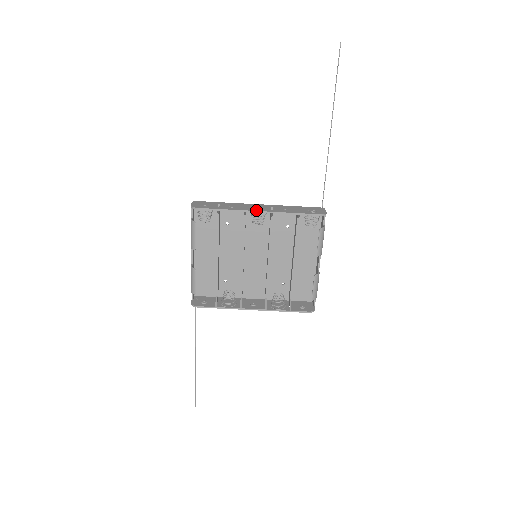
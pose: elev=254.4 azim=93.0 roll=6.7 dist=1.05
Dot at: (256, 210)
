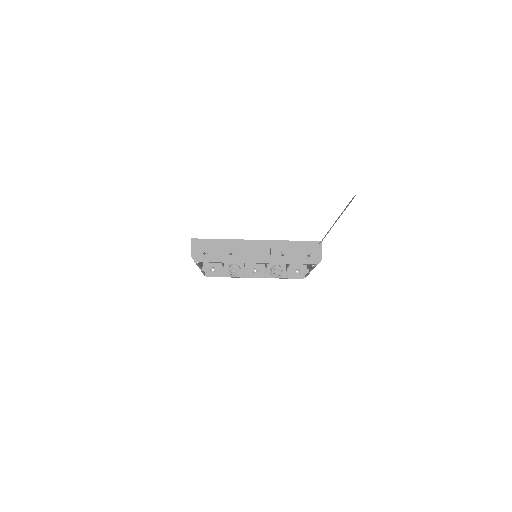
Dot at: (254, 261)
